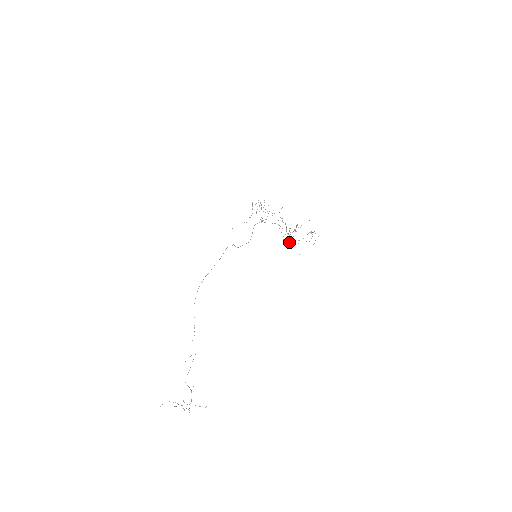
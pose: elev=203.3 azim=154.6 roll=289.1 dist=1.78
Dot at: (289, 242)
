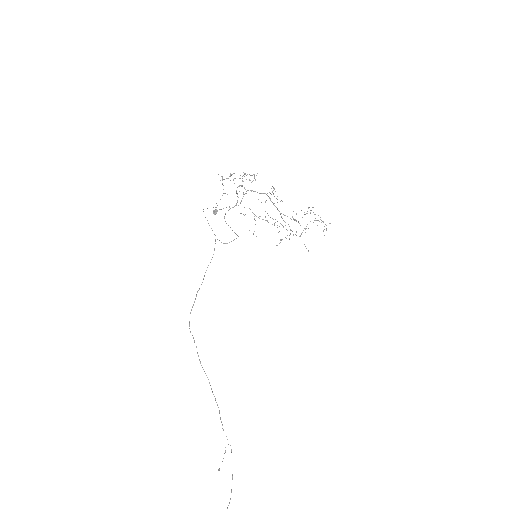
Dot at: occluded
